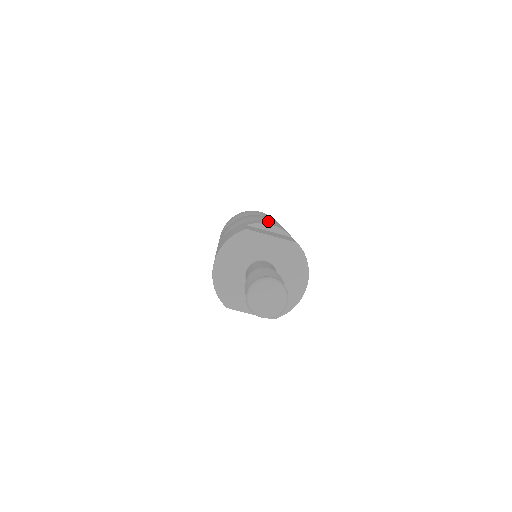
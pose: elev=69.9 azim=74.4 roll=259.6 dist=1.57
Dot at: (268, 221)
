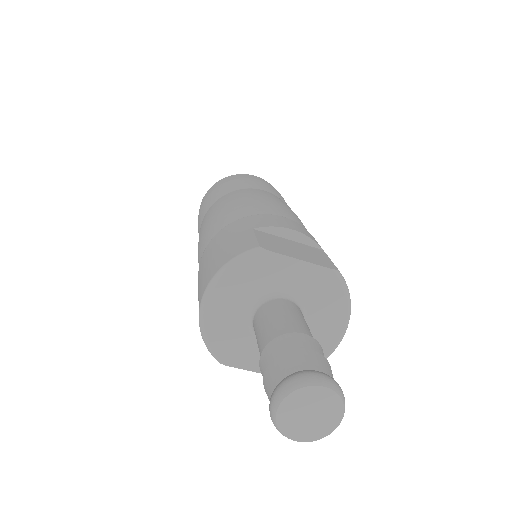
Dot at: (281, 212)
